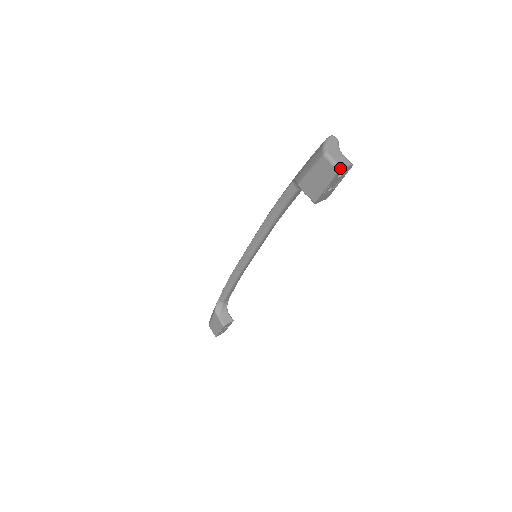
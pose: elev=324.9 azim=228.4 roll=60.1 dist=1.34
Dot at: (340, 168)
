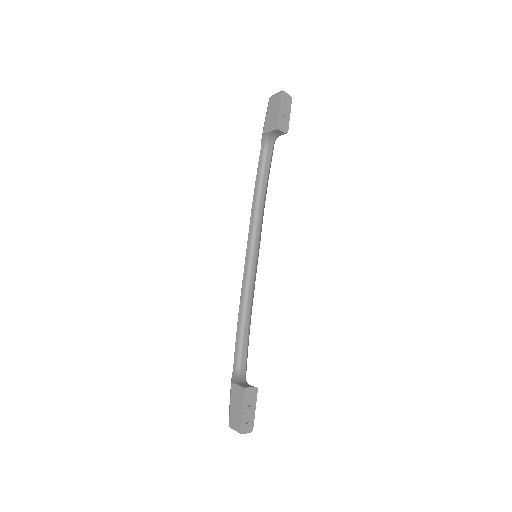
Dot at: (282, 91)
